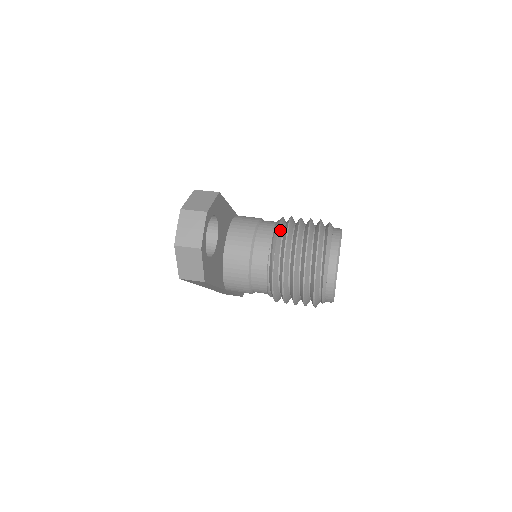
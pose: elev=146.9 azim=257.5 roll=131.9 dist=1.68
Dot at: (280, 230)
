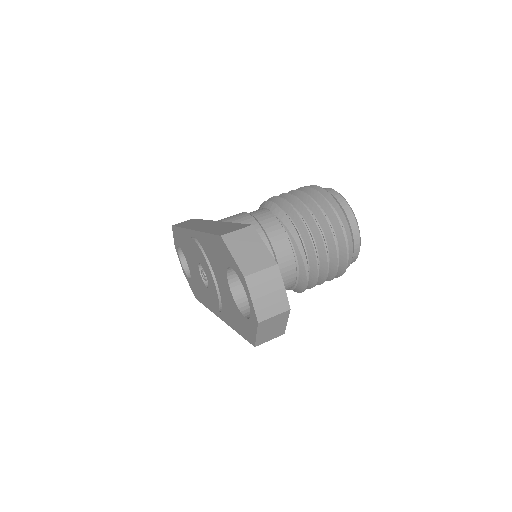
Dot at: (292, 223)
